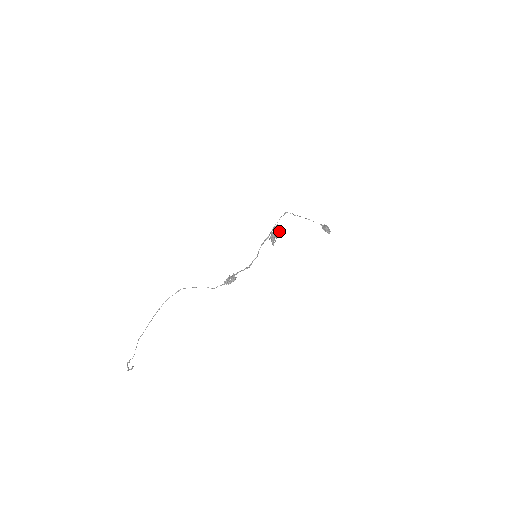
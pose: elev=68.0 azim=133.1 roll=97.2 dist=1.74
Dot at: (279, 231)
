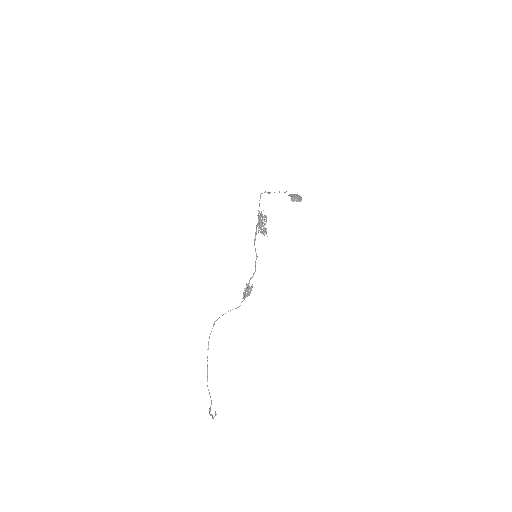
Dot at: (265, 216)
